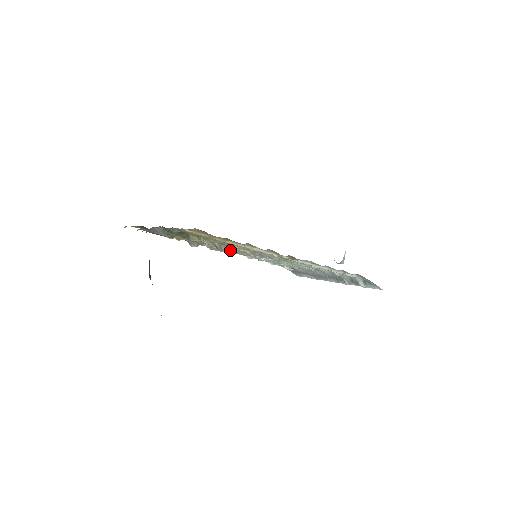
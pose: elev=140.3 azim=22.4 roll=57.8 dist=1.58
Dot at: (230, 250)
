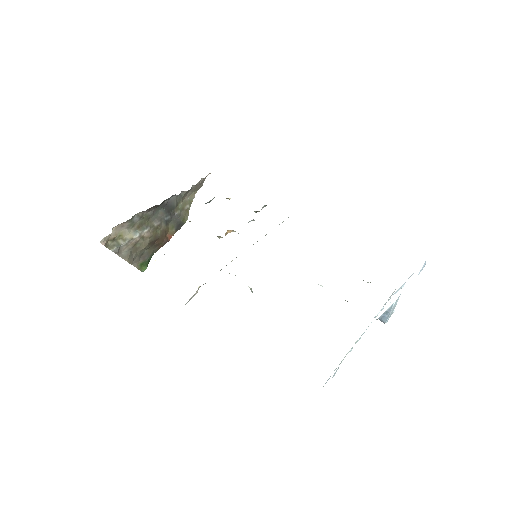
Dot at: occluded
